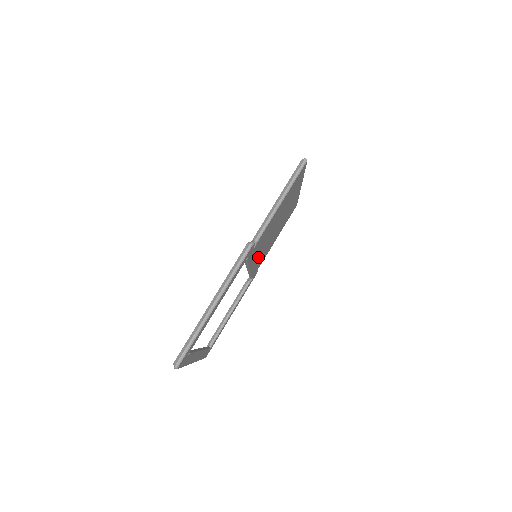
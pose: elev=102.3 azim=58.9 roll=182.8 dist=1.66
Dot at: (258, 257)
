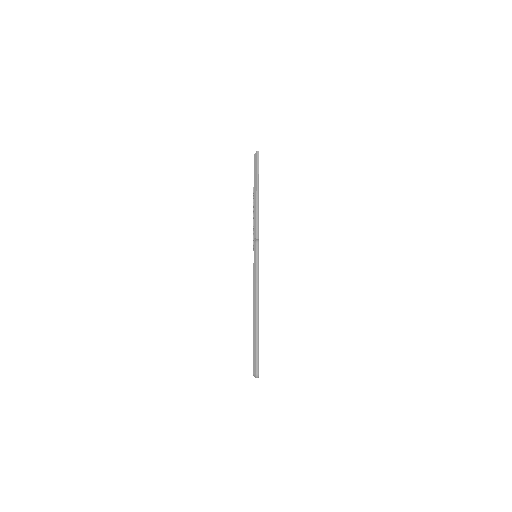
Dot at: occluded
